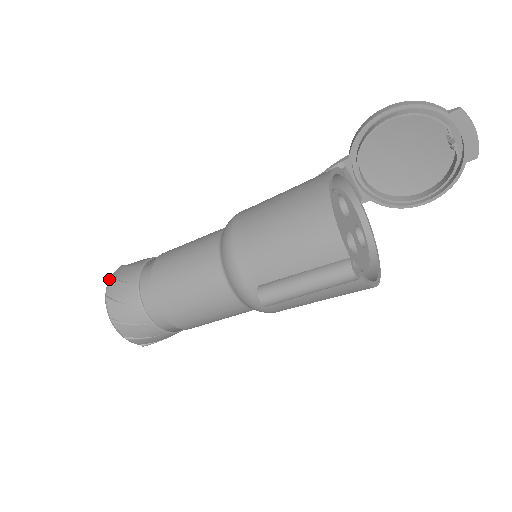
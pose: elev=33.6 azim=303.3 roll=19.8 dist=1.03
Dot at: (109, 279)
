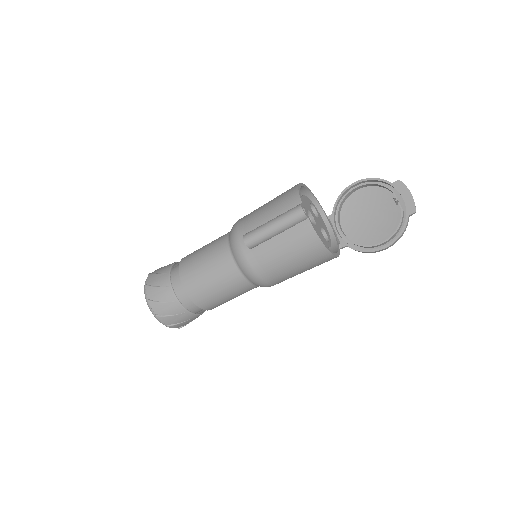
Dot at: occluded
